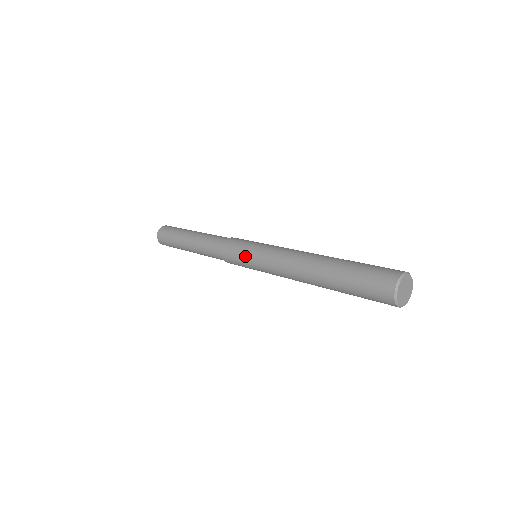
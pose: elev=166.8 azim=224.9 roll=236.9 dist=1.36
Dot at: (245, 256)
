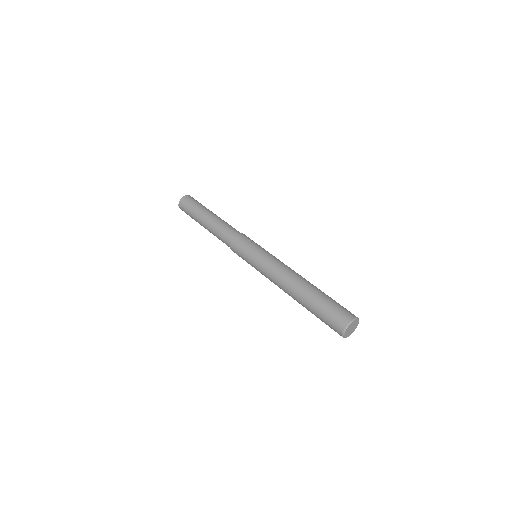
Dot at: occluded
